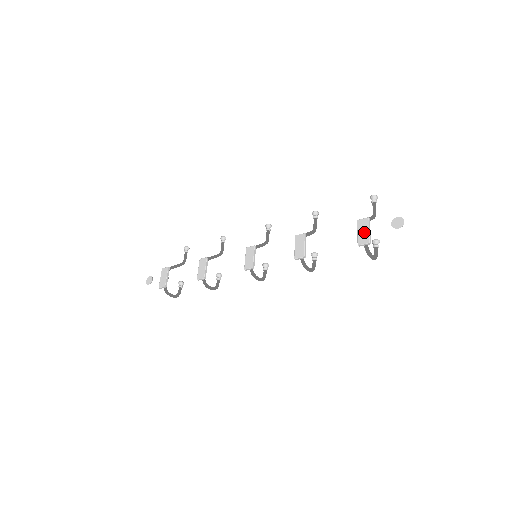
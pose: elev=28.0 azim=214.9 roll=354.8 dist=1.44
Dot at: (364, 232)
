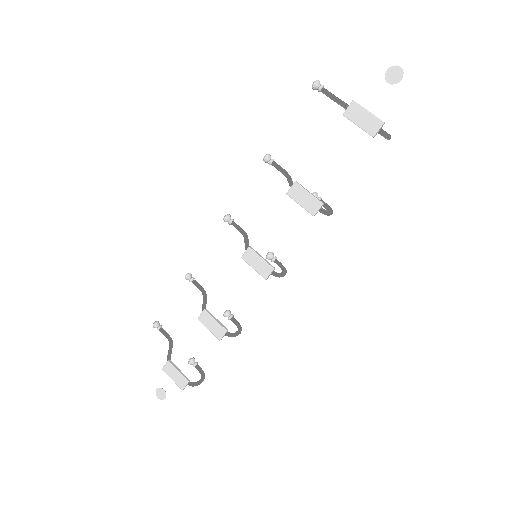
Dot at: (365, 118)
